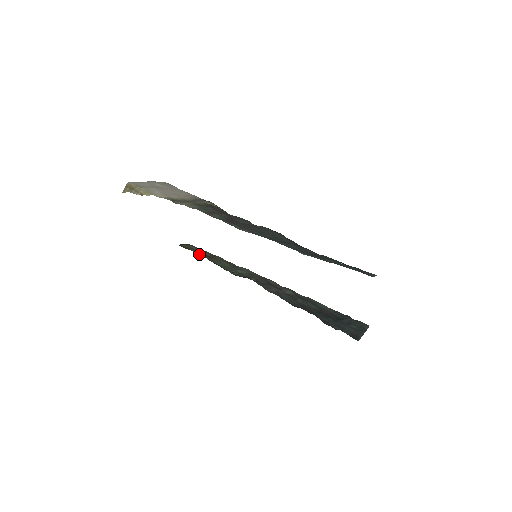
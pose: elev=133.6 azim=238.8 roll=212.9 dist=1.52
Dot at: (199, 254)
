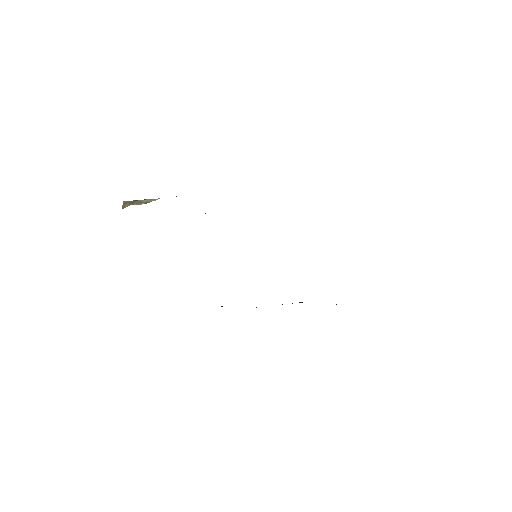
Dot at: occluded
